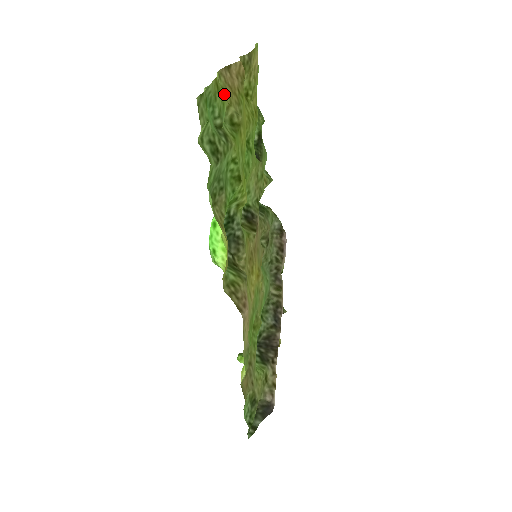
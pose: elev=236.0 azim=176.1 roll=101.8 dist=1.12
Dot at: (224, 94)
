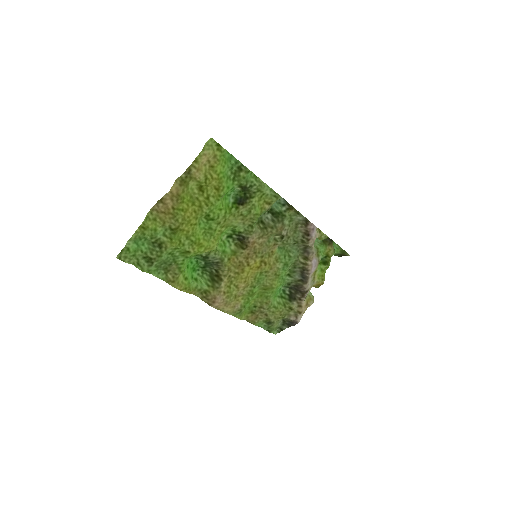
Dot at: (157, 221)
